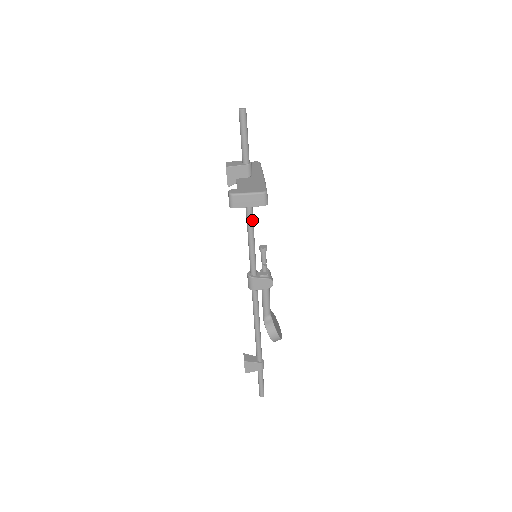
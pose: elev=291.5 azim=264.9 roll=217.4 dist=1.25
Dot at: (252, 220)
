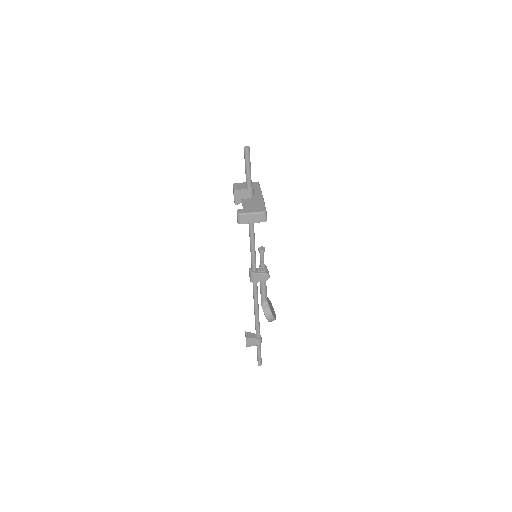
Dot at: (253, 229)
